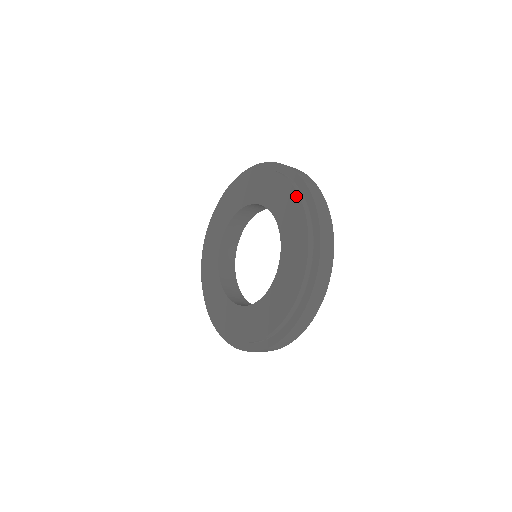
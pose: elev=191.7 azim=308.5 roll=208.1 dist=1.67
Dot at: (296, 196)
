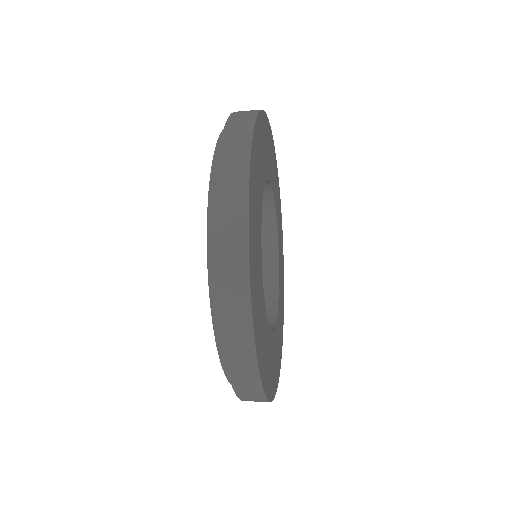
Dot at: occluded
